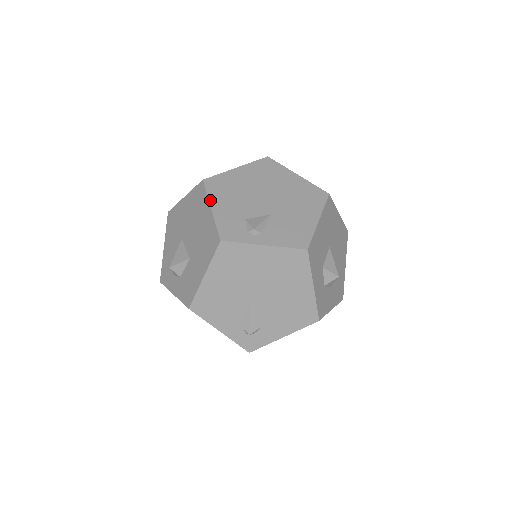
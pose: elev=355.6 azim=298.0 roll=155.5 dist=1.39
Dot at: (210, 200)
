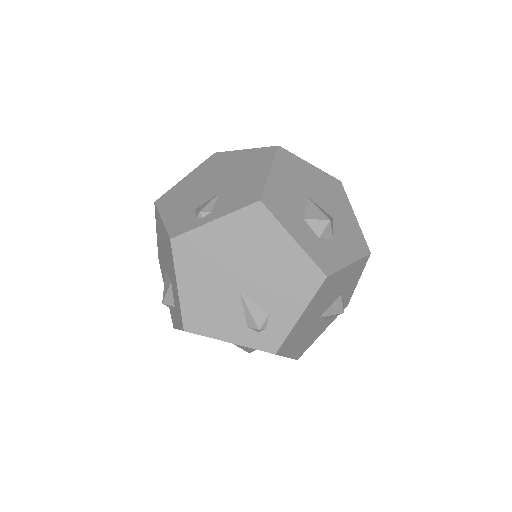
Dot at: (160, 213)
